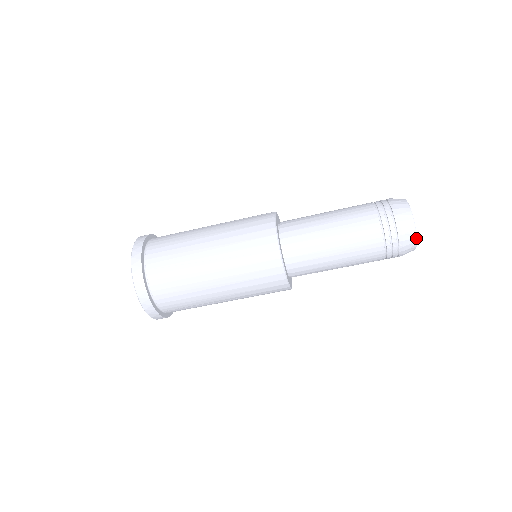
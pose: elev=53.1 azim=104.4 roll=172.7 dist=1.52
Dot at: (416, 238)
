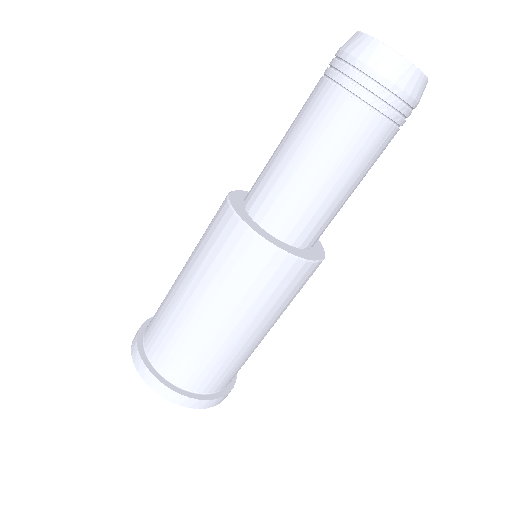
Dot at: (369, 37)
